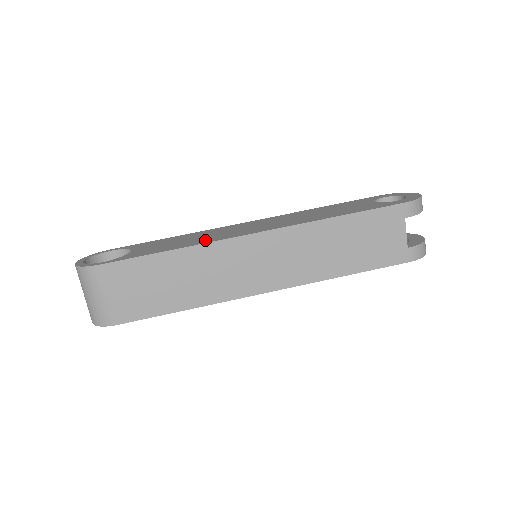
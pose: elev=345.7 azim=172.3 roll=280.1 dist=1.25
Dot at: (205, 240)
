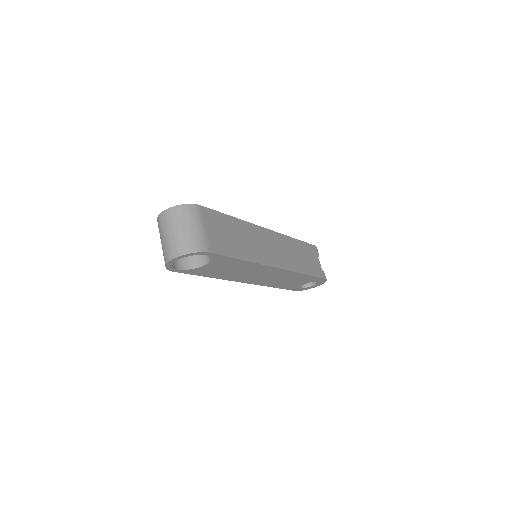
Dot at: occluded
